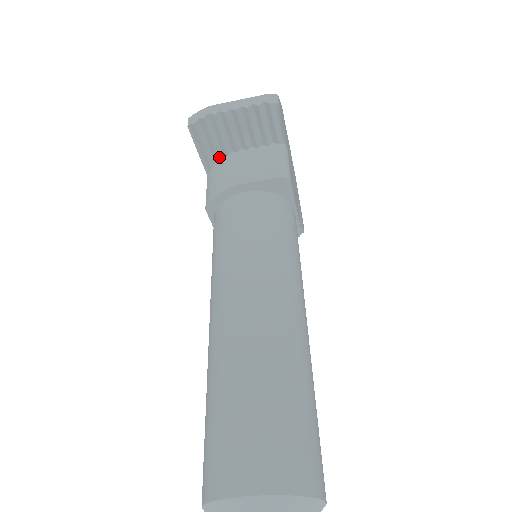
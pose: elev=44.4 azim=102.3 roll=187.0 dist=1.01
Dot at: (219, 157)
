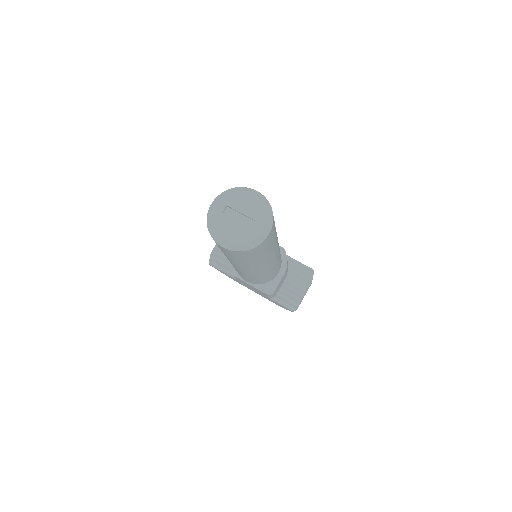
Dot at: occluded
